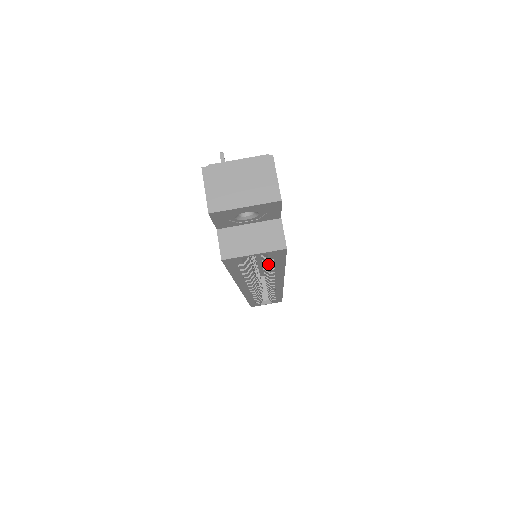
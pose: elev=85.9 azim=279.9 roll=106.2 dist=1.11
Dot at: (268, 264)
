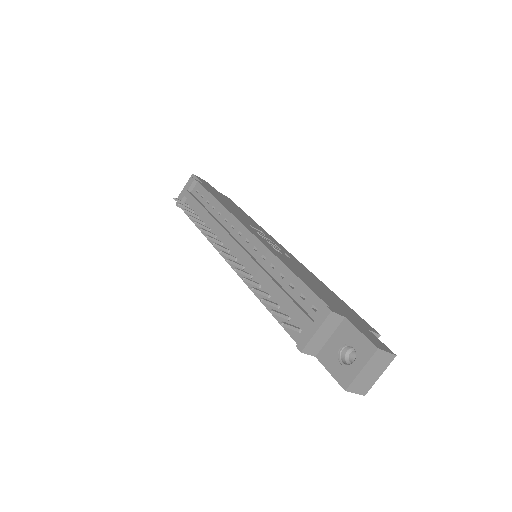
Dot at: occluded
